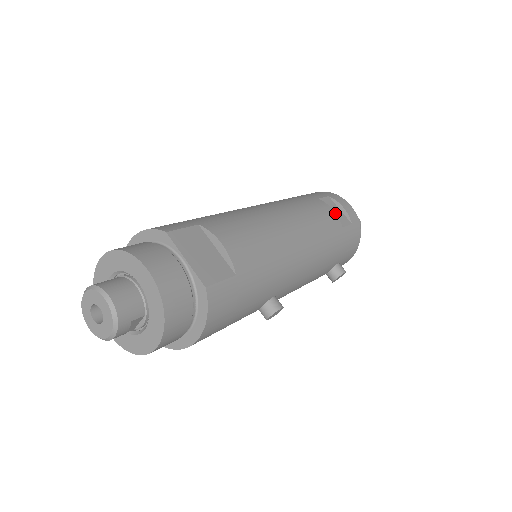
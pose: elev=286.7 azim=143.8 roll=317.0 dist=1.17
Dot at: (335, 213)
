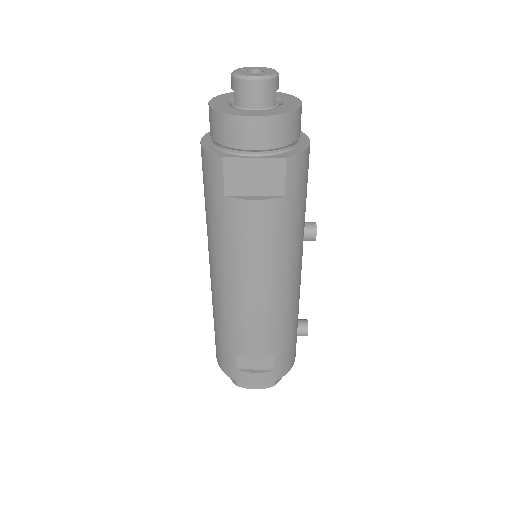
Dot at: occluded
